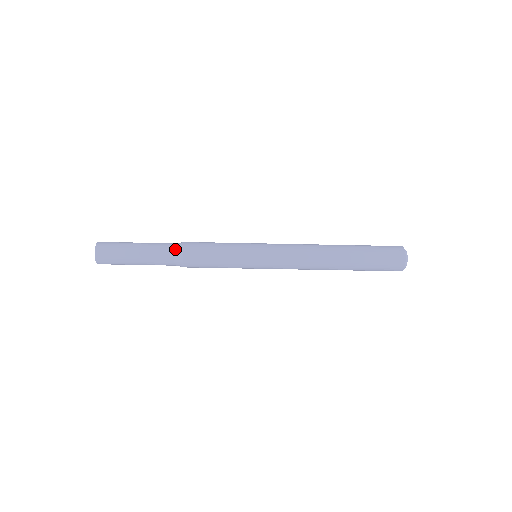
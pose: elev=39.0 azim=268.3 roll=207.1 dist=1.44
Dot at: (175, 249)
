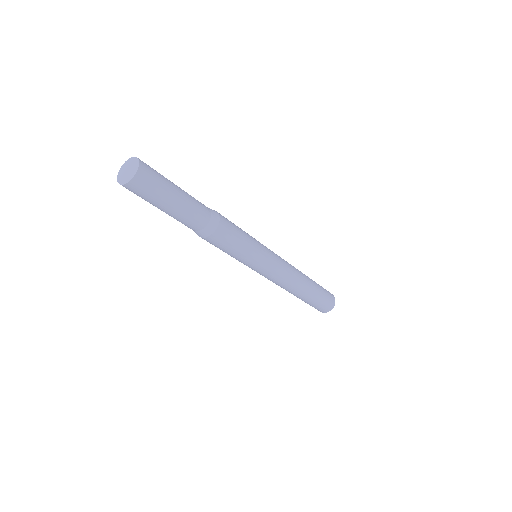
Dot at: (212, 211)
